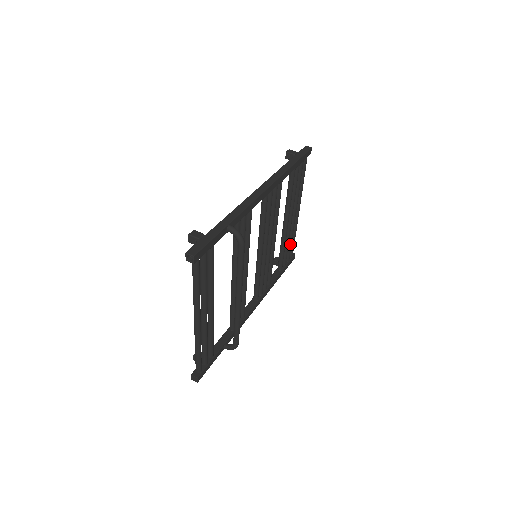
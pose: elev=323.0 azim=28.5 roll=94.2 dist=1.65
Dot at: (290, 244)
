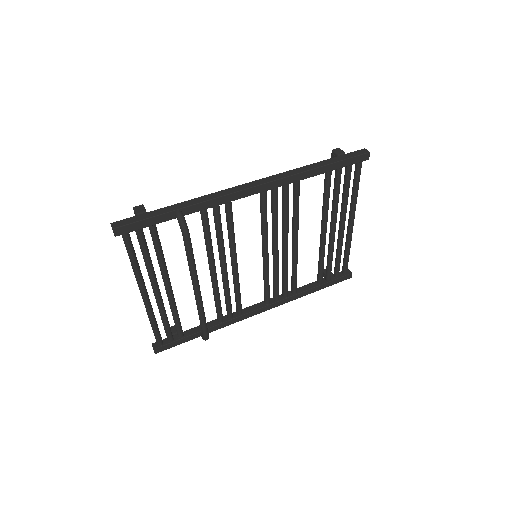
Dot at: (338, 259)
